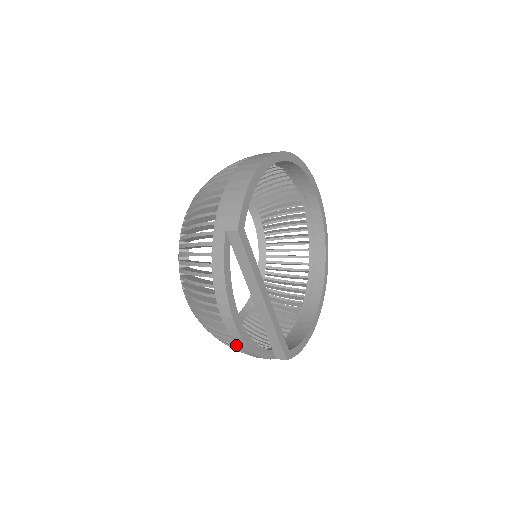
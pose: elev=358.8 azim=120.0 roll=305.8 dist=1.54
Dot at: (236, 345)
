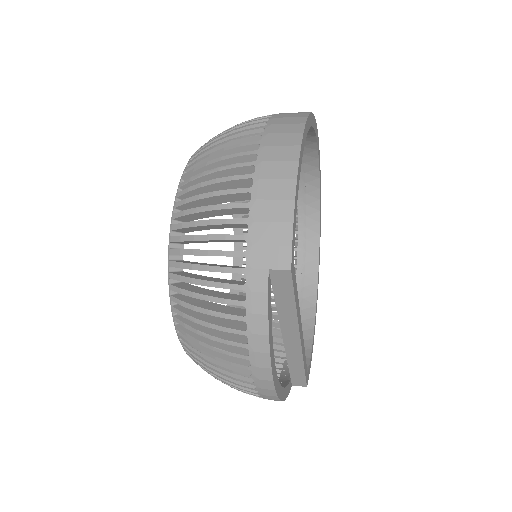
Dot at: occluded
